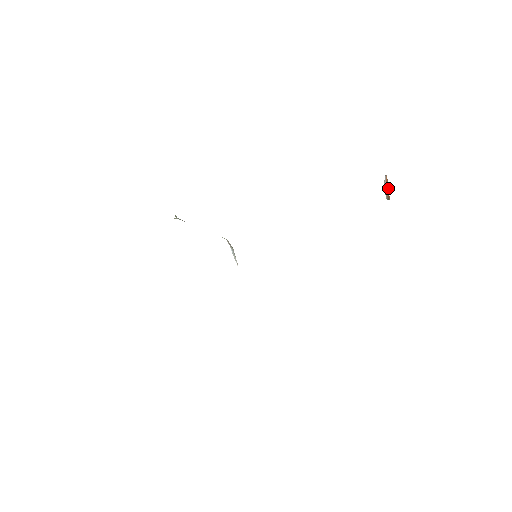
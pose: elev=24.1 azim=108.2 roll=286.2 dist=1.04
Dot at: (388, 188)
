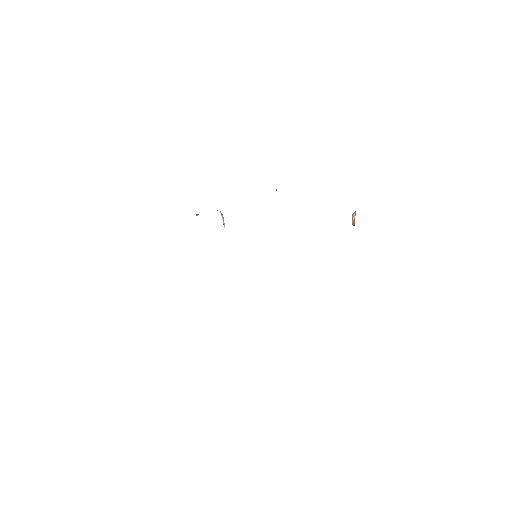
Dot at: occluded
